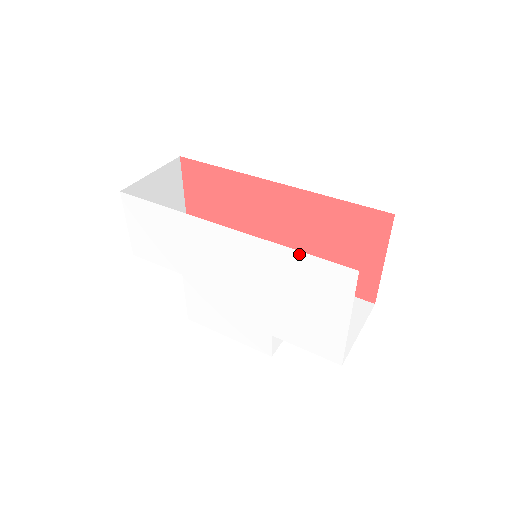
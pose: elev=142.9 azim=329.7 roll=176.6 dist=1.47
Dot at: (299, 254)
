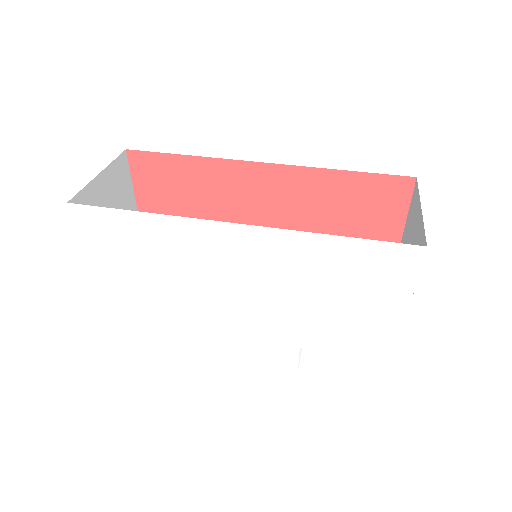
Dot at: (344, 240)
